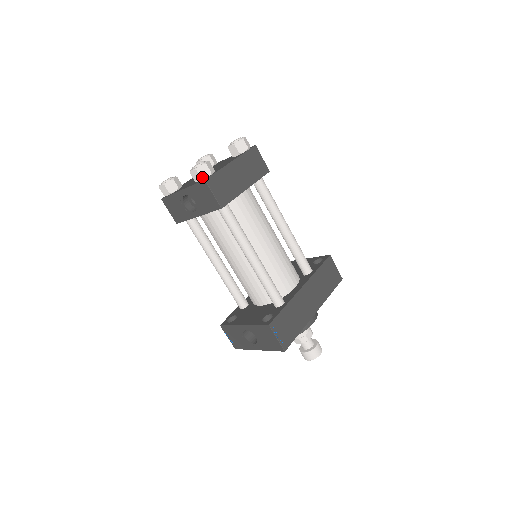
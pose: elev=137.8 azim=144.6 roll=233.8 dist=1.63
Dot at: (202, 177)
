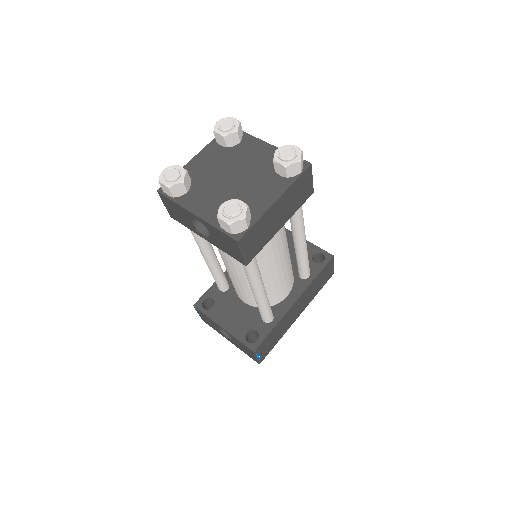
Dot at: (234, 232)
